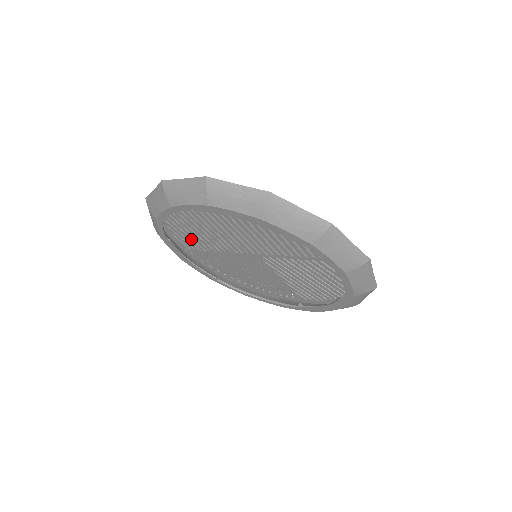
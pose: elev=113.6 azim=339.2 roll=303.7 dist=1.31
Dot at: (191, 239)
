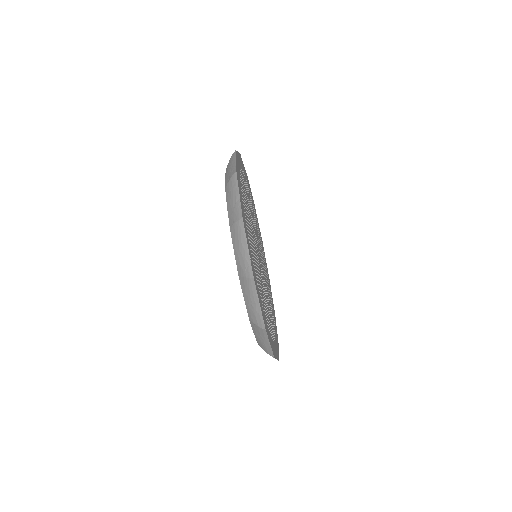
Dot at: occluded
